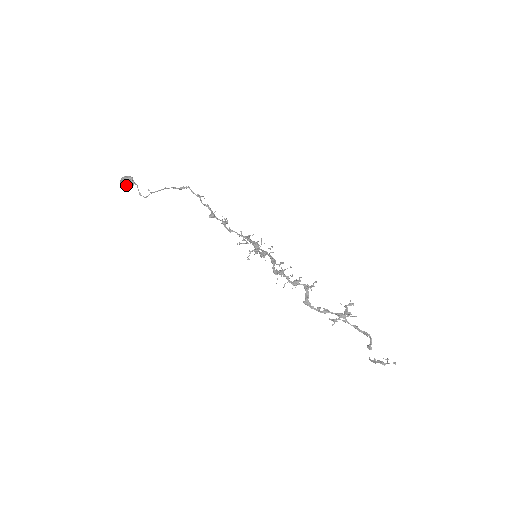
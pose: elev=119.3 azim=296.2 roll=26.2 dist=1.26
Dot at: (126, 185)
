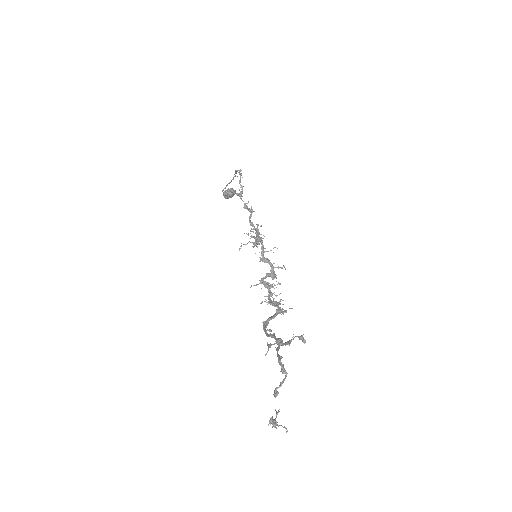
Dot at: (226, 193)
